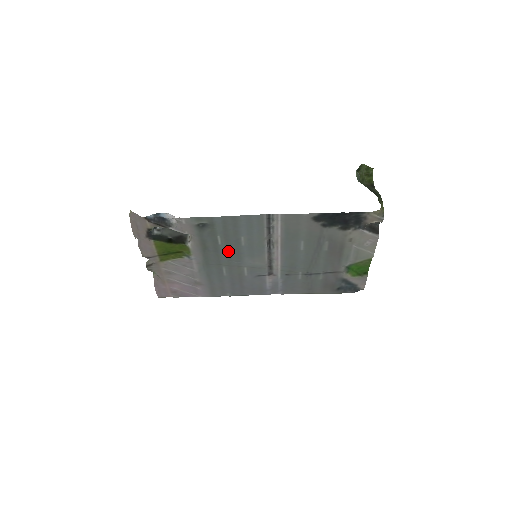
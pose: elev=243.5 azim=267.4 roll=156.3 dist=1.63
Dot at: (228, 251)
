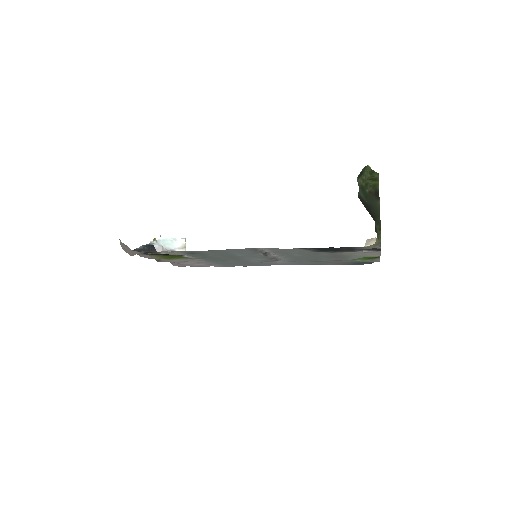
Dot at: (226, 257)
